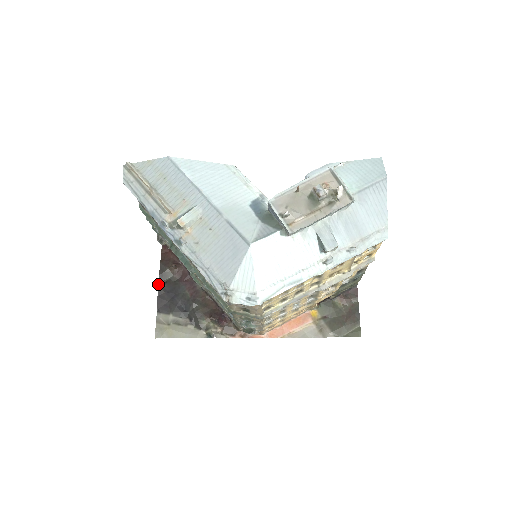
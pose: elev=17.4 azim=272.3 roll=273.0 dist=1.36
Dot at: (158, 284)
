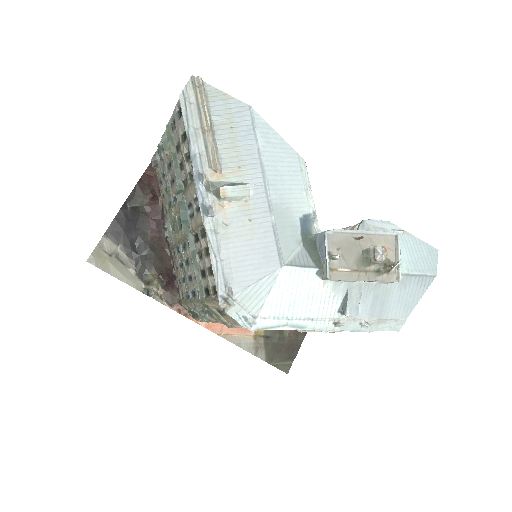
Dot at: (123, 205)
